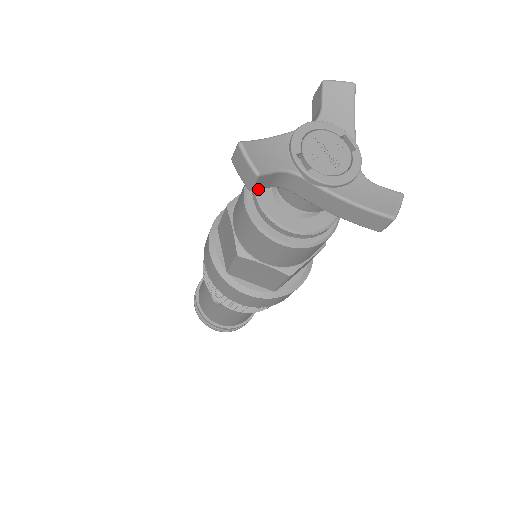
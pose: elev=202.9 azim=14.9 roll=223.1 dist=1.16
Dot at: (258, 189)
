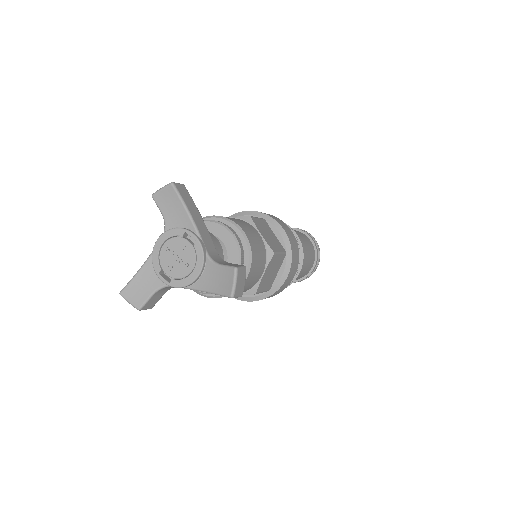
Dot at: (155, 303)
